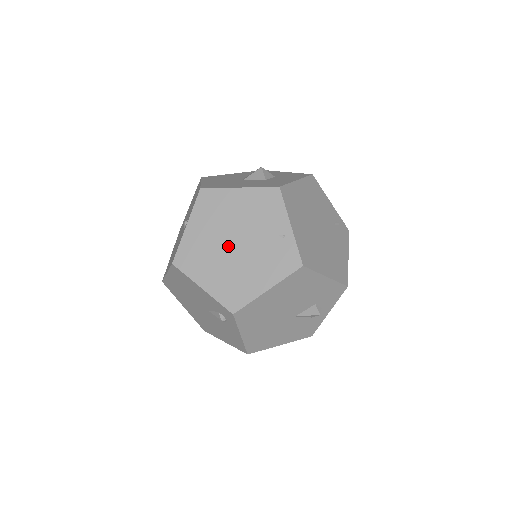
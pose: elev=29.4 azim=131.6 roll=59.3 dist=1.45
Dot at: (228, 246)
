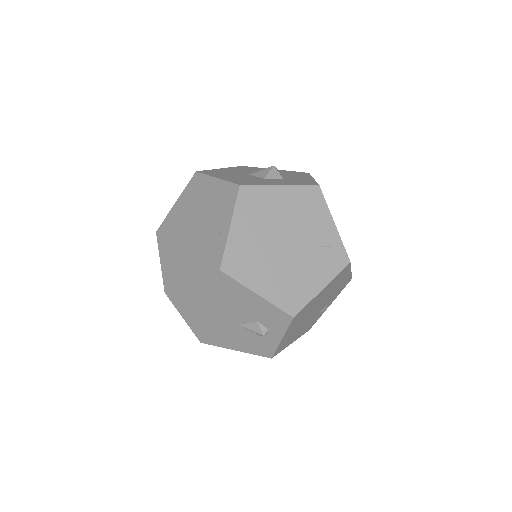
Dot at: (188, 230)
